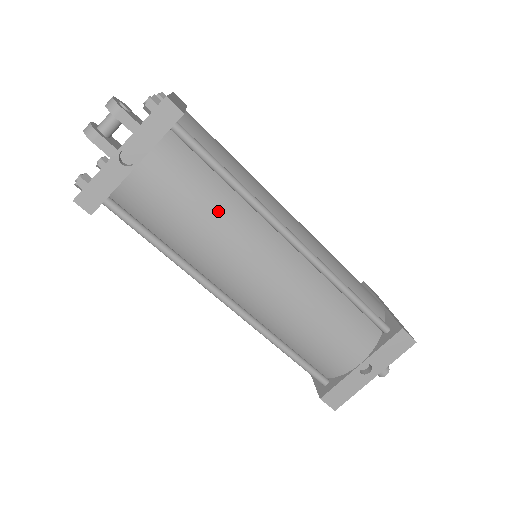
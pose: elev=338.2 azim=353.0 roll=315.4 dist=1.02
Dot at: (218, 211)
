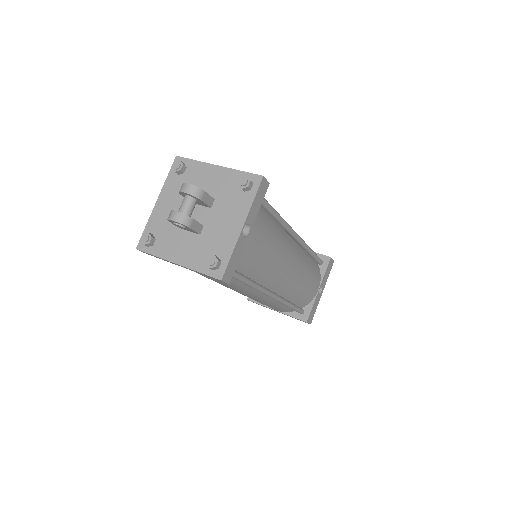
Dot at: (276, 238)
